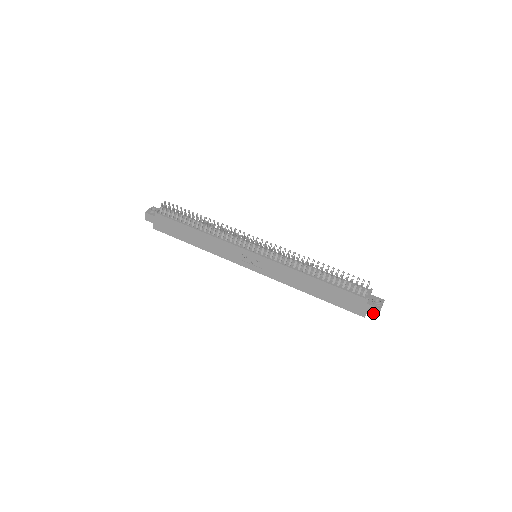
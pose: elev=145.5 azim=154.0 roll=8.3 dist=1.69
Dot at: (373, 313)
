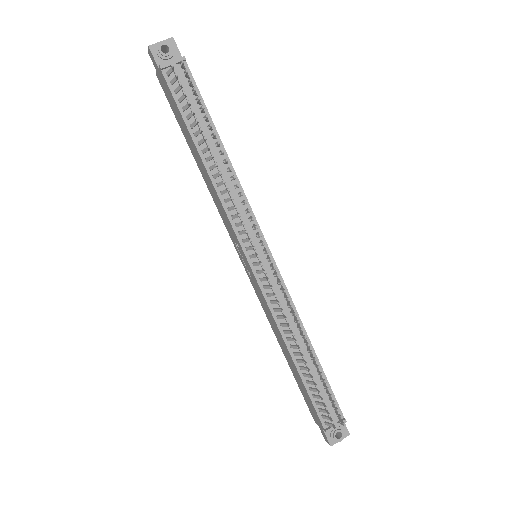
Dot at: (323, 434)
